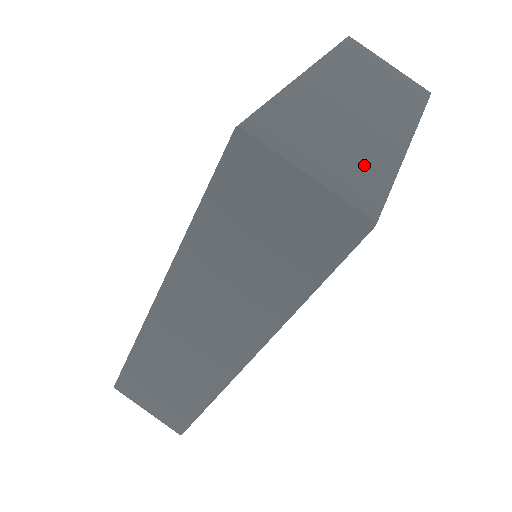
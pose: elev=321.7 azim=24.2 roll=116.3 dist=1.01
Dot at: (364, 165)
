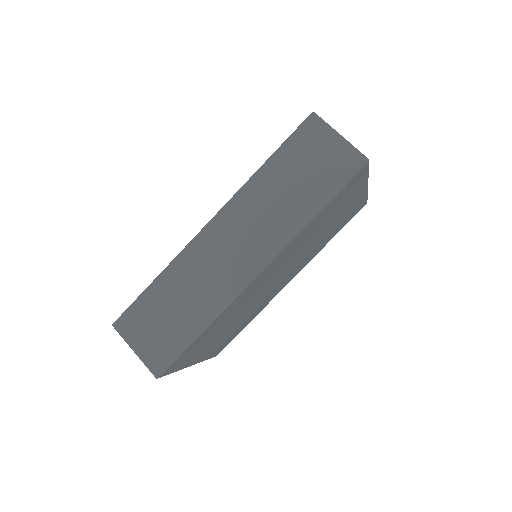
Dot at: occluded
